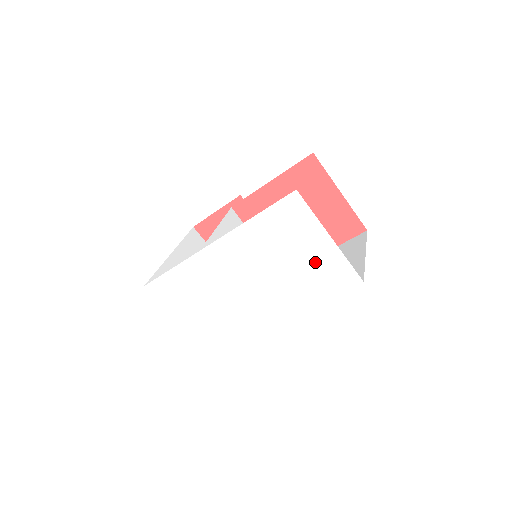
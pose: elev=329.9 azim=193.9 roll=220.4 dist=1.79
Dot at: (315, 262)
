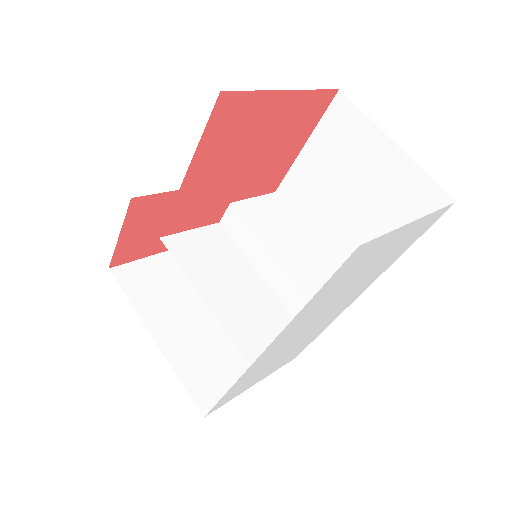
Dot at: (395, 246)
